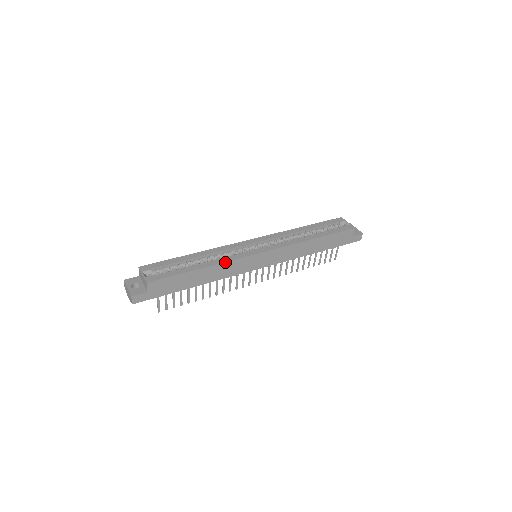
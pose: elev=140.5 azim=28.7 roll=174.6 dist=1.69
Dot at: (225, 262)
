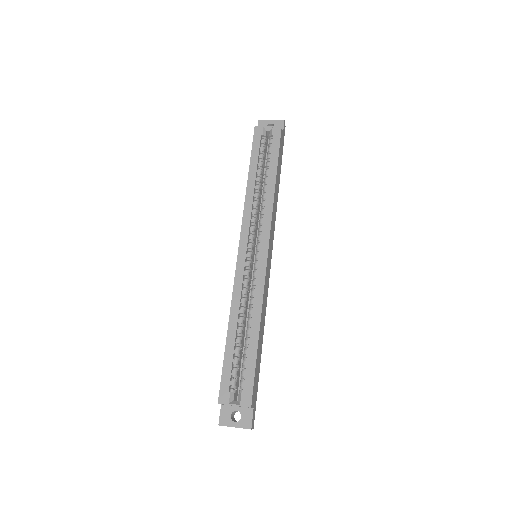
Dot at: (262, 302)
